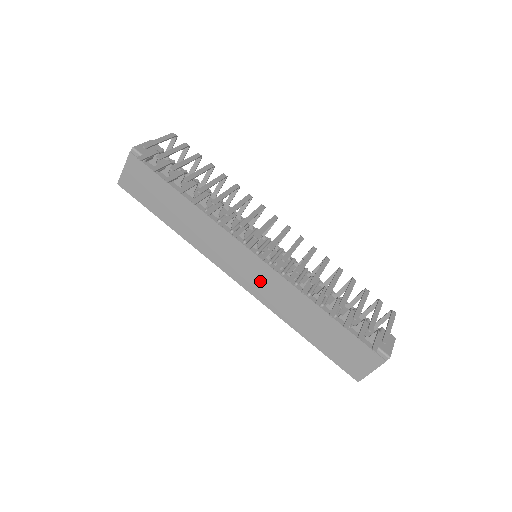
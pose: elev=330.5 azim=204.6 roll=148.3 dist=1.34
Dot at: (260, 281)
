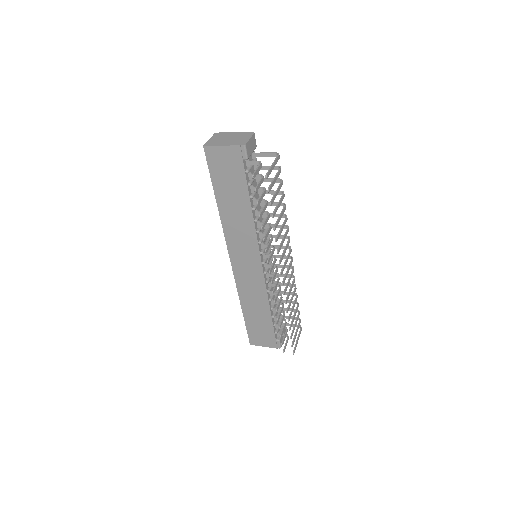
Dot at: (248, 274)
